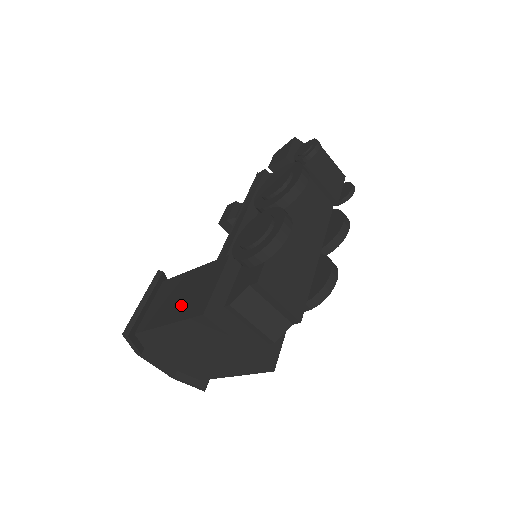
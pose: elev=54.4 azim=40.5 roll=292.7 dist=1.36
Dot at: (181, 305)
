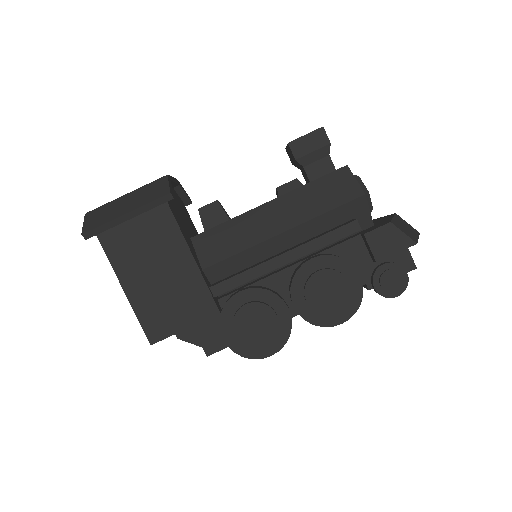
Dot at: (149, 292)
